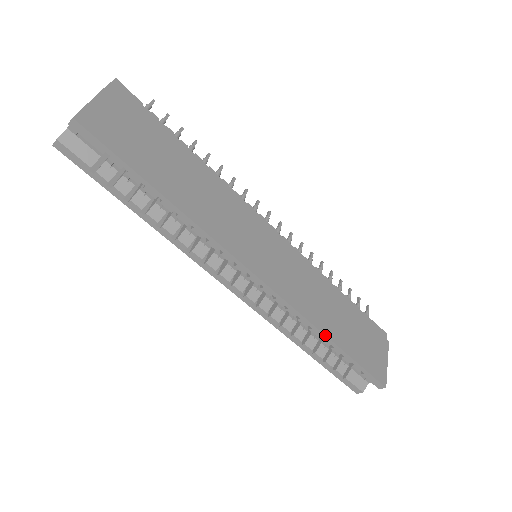
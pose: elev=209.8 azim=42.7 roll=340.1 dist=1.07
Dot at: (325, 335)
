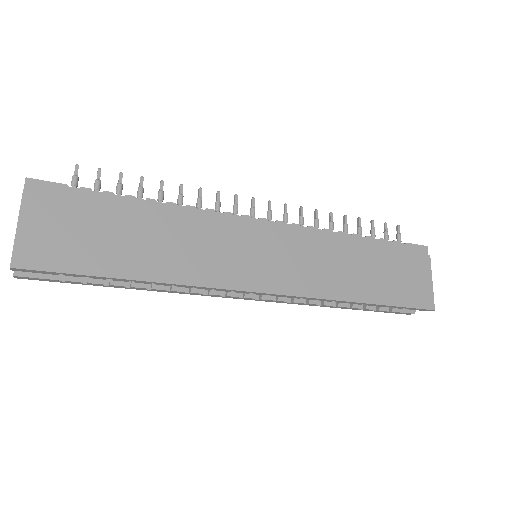
Dot at: (353, 302)
